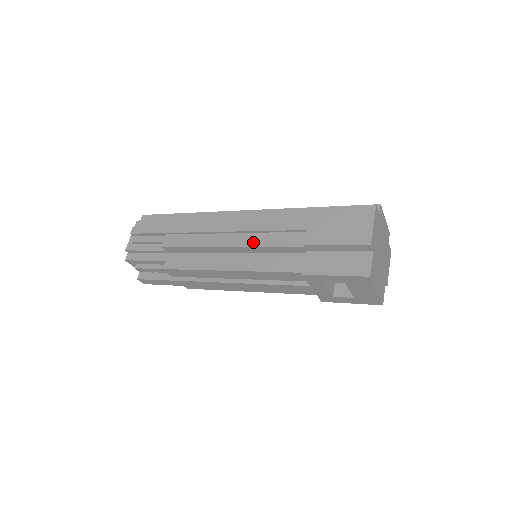
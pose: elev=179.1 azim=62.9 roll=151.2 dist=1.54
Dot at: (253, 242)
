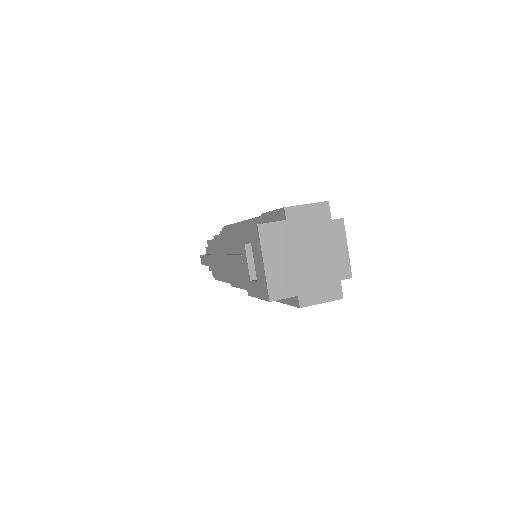
Dot at: occluded
